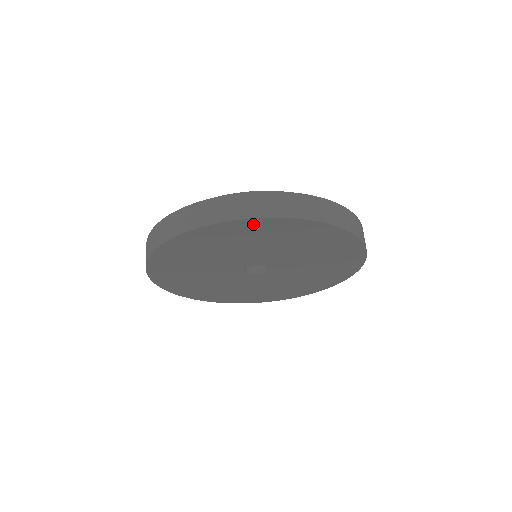
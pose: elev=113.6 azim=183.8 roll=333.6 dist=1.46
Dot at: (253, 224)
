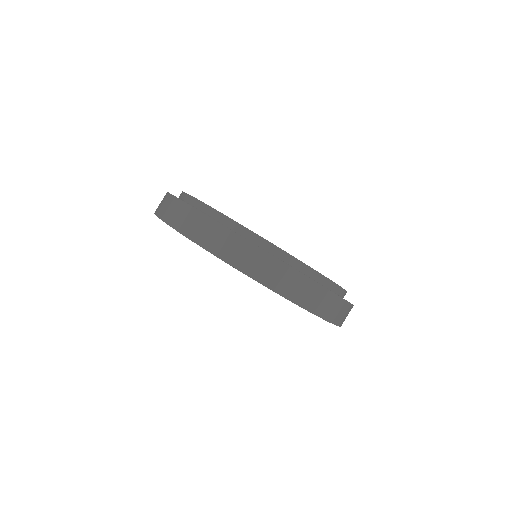
Dot at: occluded
